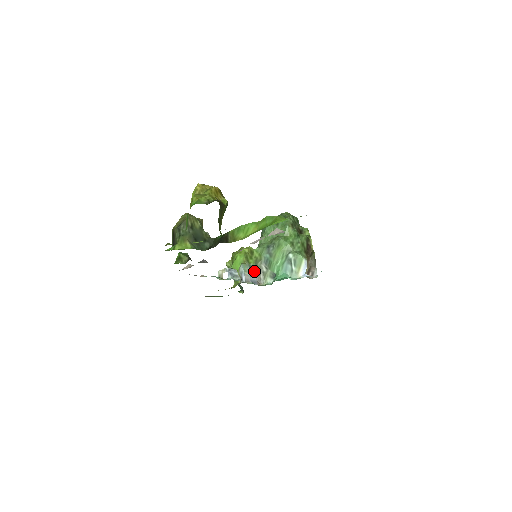
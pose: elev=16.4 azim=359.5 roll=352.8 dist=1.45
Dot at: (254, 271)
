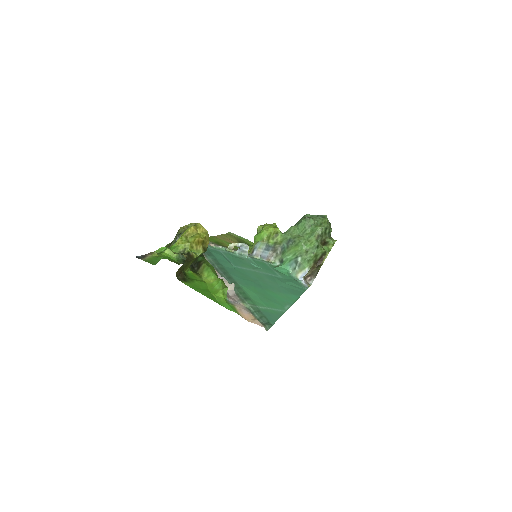
Dot at: (269, 249)
